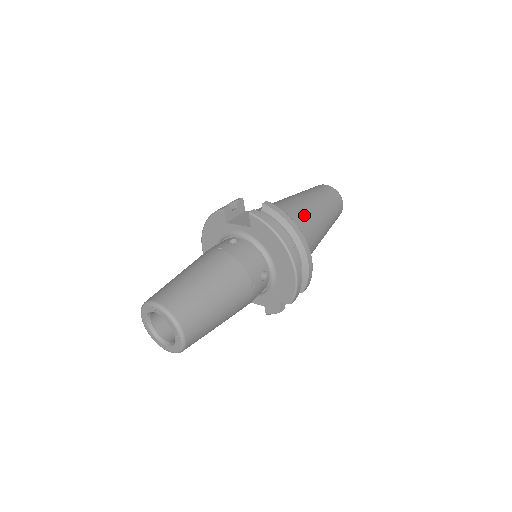
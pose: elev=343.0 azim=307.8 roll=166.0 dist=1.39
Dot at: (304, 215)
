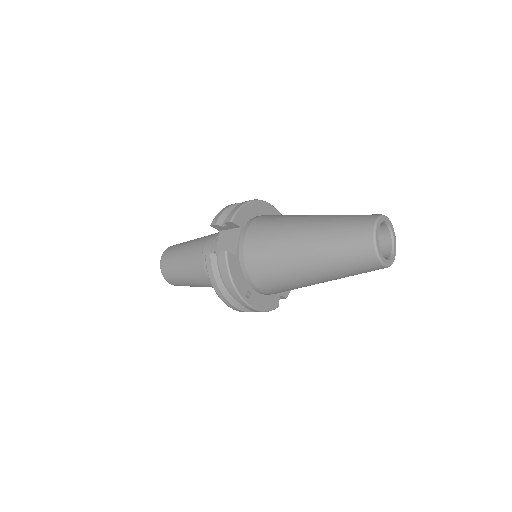
Dot at: (281, 268)
